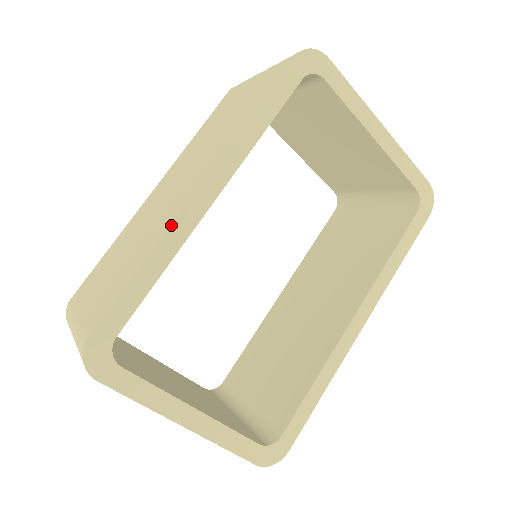
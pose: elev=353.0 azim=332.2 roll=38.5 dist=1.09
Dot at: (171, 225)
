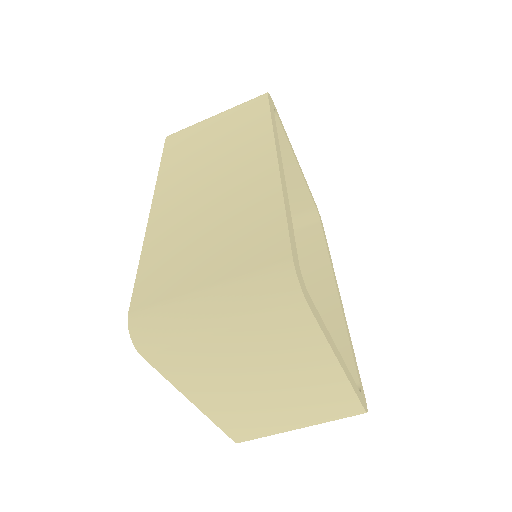
Dot at: (281, 179)
